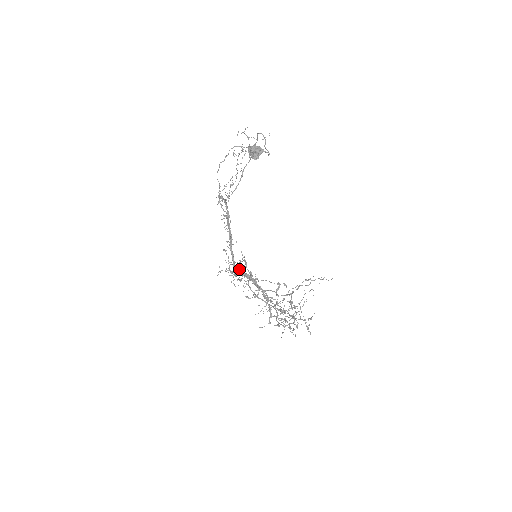
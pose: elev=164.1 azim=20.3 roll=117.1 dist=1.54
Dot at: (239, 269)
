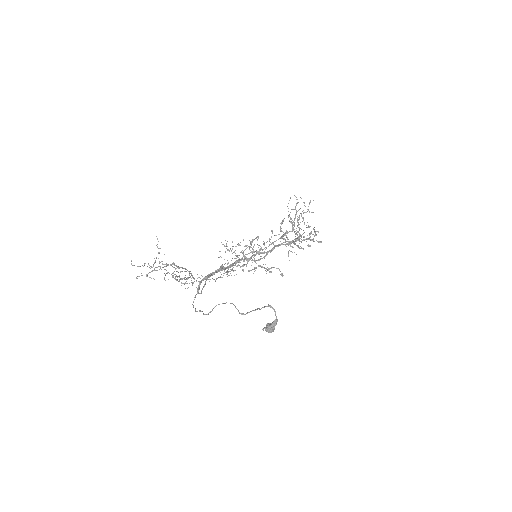
Dot at: occluded
